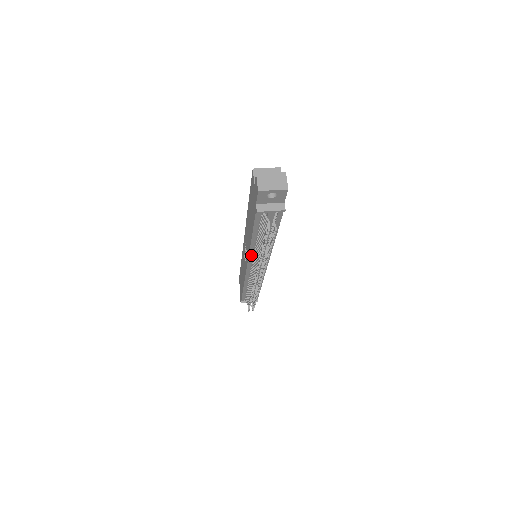
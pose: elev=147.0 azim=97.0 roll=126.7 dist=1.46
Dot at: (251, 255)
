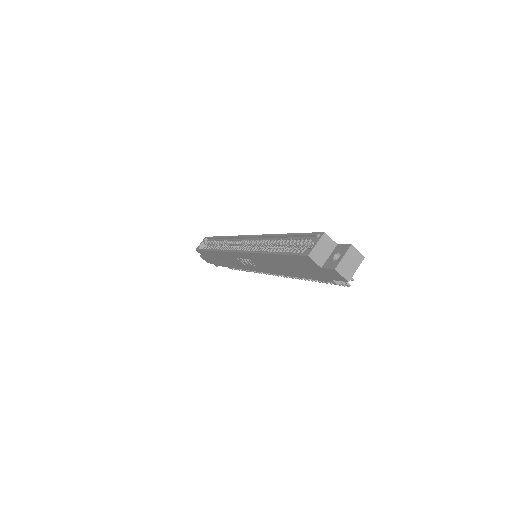
Dot at: occluded
